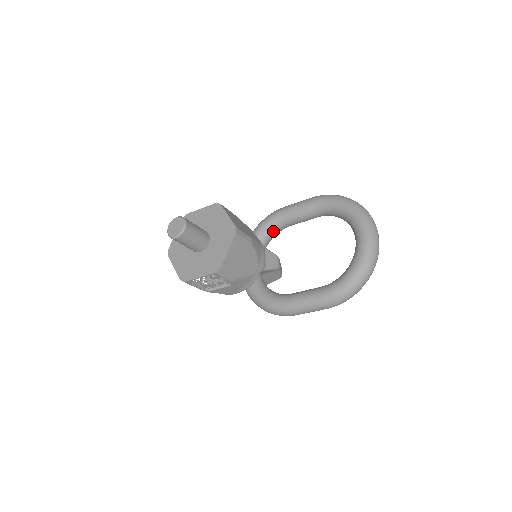
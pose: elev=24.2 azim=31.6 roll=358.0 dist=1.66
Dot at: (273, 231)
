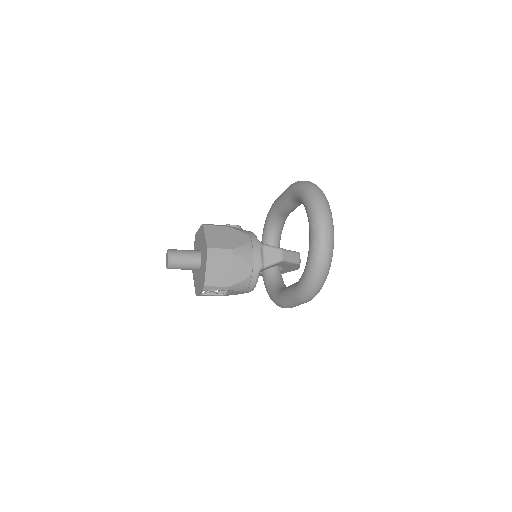
Dot at: (275, 224)
